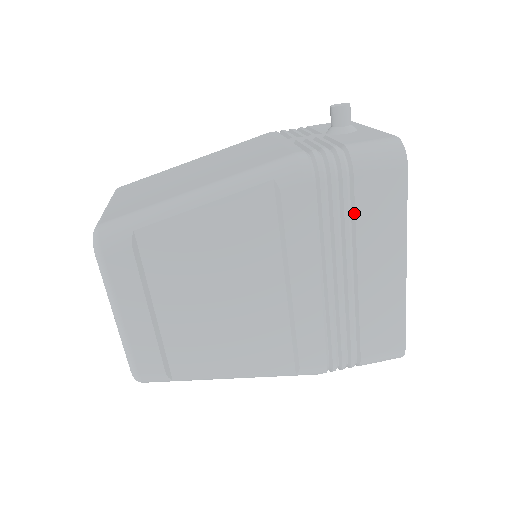
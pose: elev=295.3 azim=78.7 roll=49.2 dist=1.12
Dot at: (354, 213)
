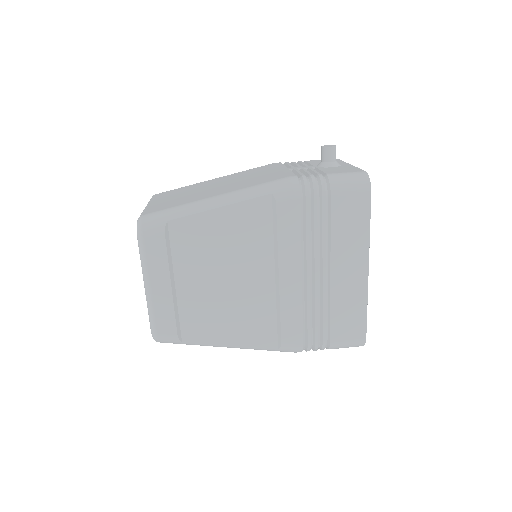
Dot at: (330, 224)
